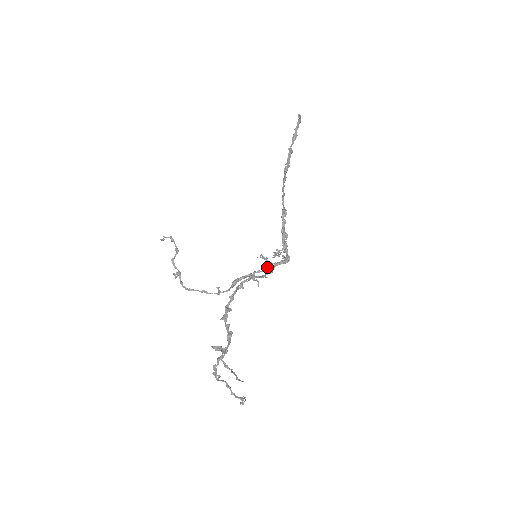
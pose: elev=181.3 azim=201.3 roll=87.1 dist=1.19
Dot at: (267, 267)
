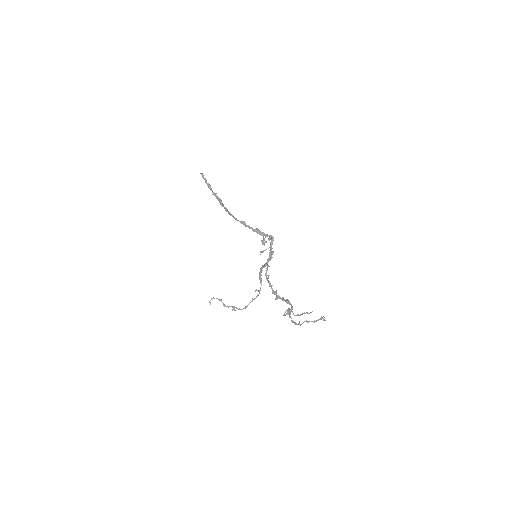
Dot at: (269, 253)
